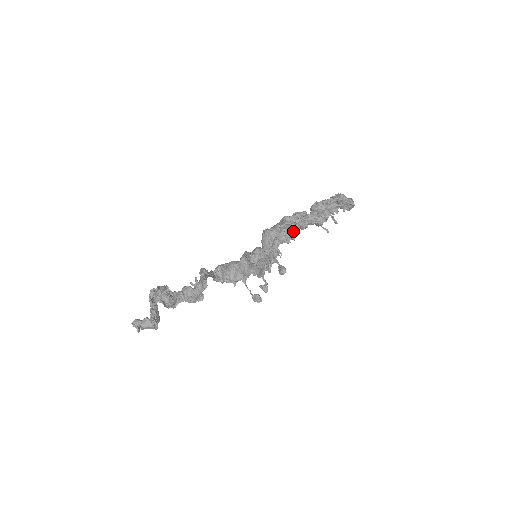
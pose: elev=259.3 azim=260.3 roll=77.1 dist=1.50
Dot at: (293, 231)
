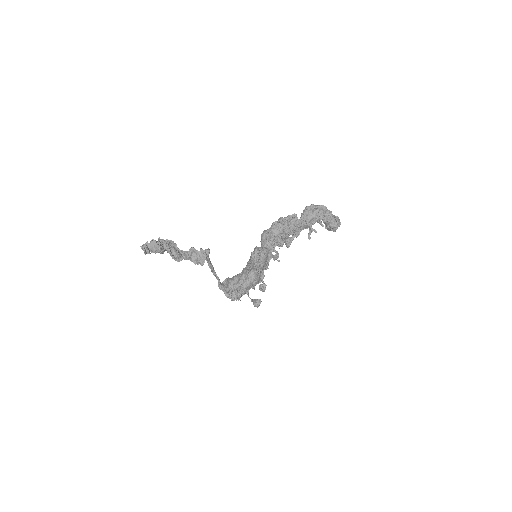
Dot at: (286, 230)
